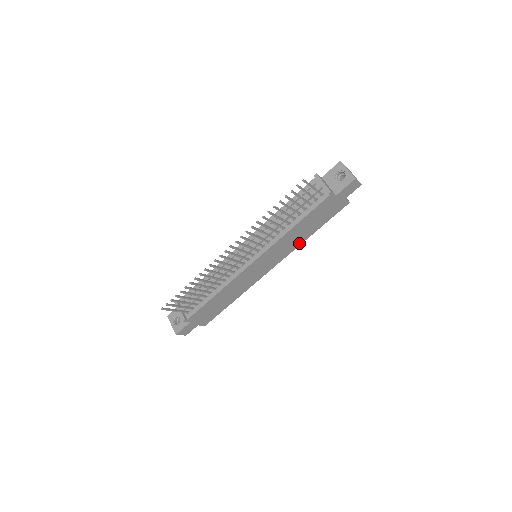
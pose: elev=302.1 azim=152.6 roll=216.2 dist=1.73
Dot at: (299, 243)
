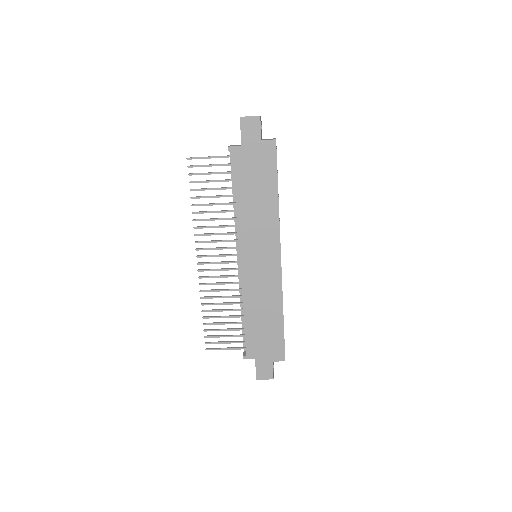
Dot at: (275, 215)
